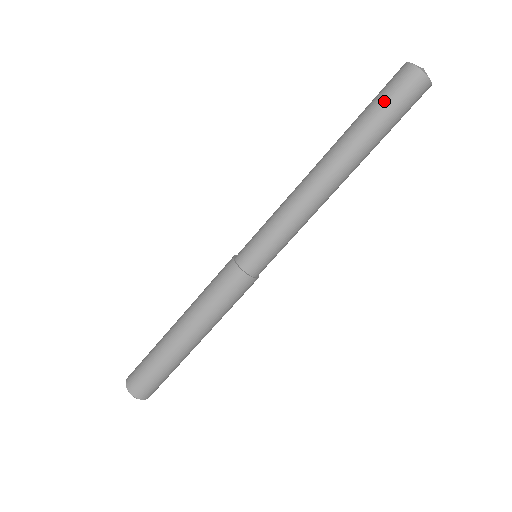
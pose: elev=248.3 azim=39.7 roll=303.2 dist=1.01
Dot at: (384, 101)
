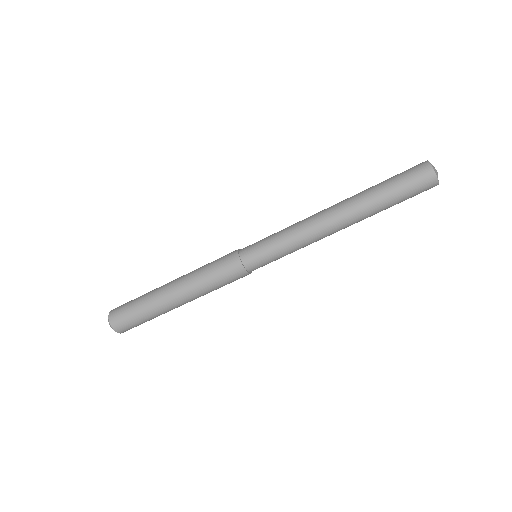
Dot at: (406, 196)
